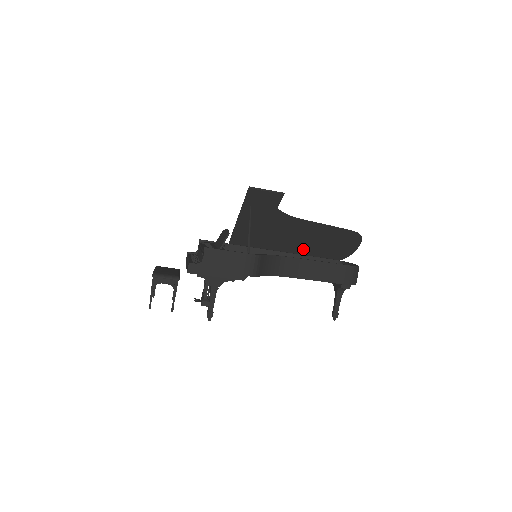
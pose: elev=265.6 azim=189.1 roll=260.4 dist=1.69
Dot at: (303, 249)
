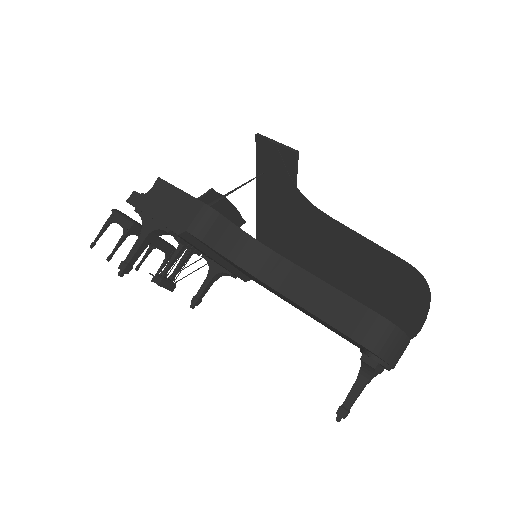
Dot at: (345, 293)
